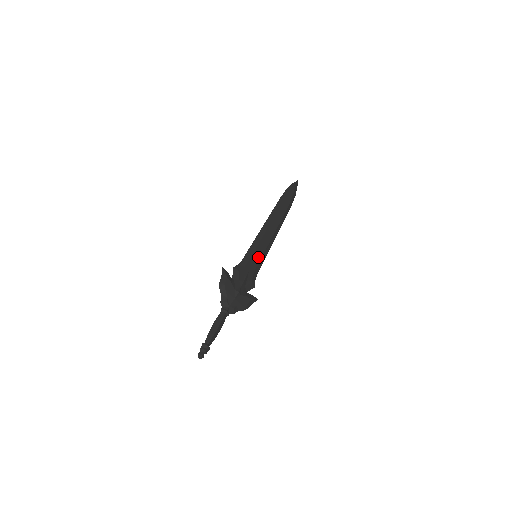
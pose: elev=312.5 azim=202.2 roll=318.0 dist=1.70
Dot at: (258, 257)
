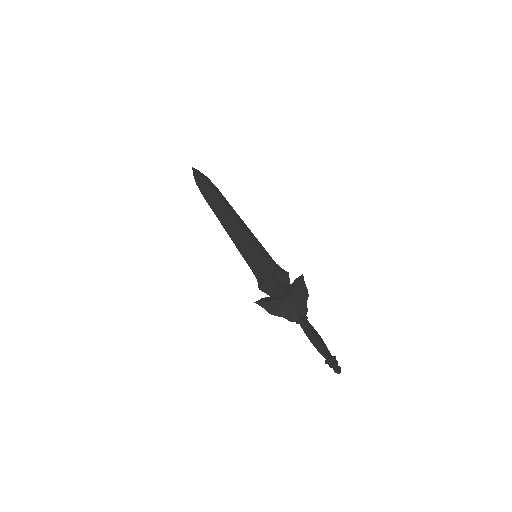
Dot at: (258, 255)
